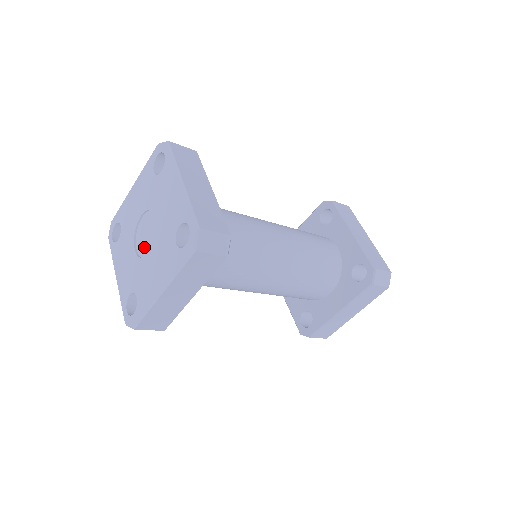
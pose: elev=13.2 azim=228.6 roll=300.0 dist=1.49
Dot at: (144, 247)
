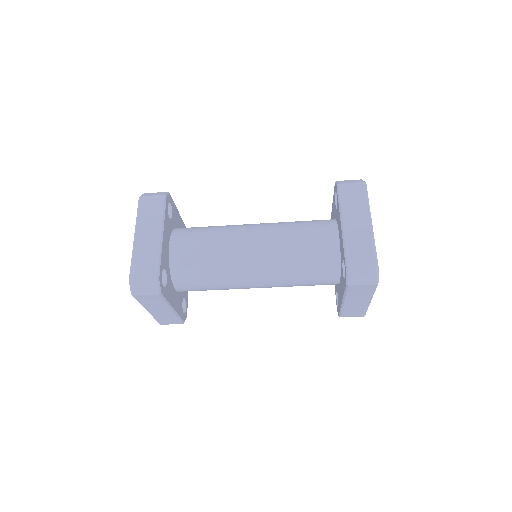
Dot at: occluded
